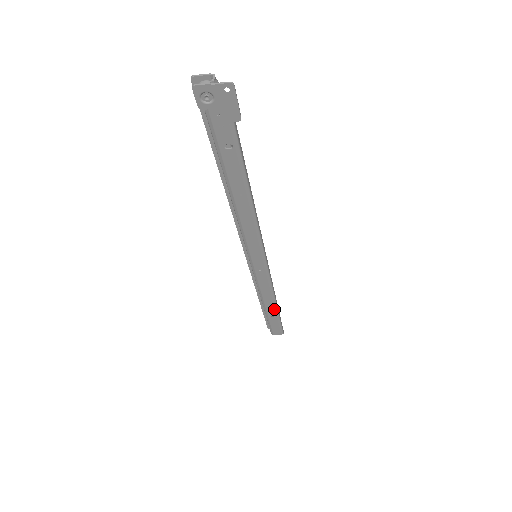
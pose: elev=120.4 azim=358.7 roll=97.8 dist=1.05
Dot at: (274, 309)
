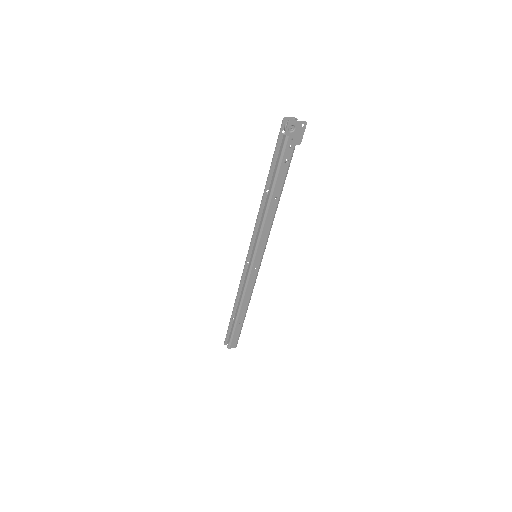
Dot at: (244, 314)
